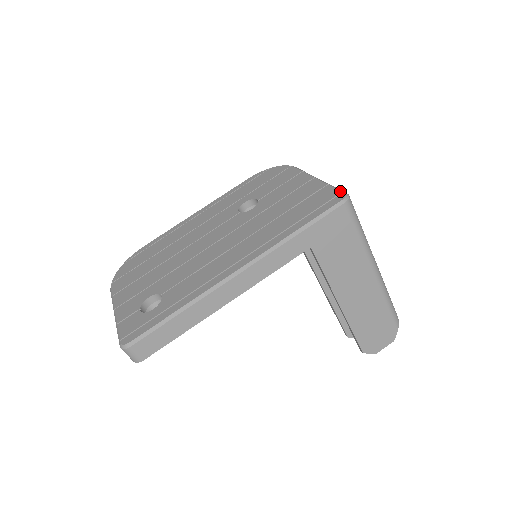
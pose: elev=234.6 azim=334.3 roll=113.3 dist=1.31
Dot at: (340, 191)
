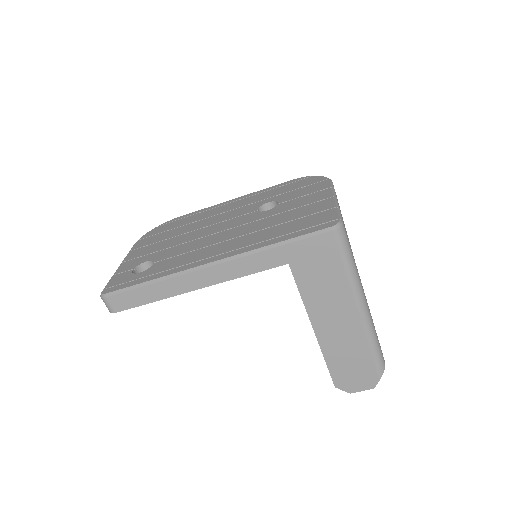
Dot at: (338, 217)
